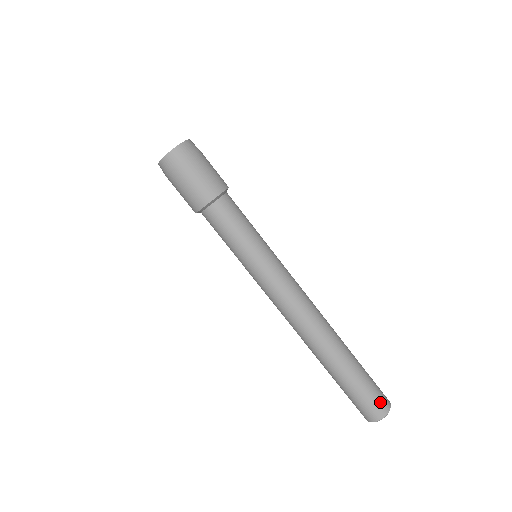
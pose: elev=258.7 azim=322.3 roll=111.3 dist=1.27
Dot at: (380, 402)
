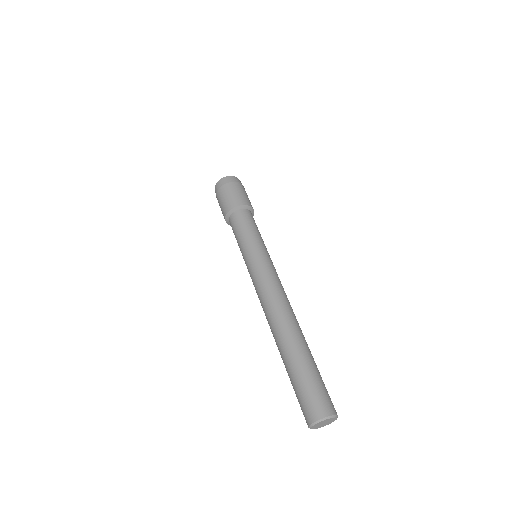
Dot at: occluded
